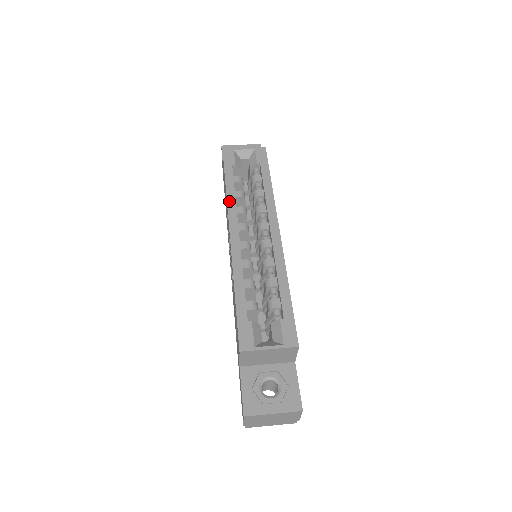
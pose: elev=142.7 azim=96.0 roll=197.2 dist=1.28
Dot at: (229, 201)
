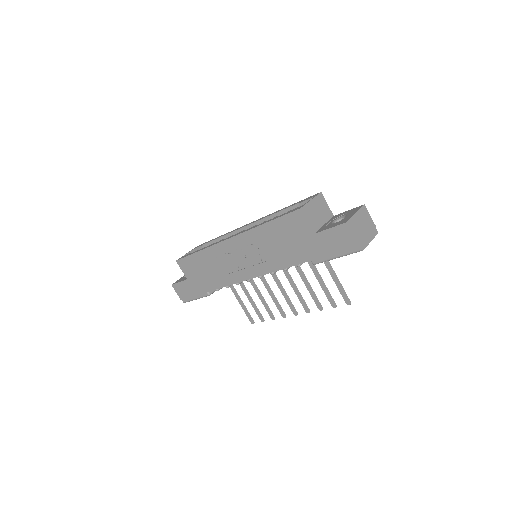
Dot at: (210, 246)
